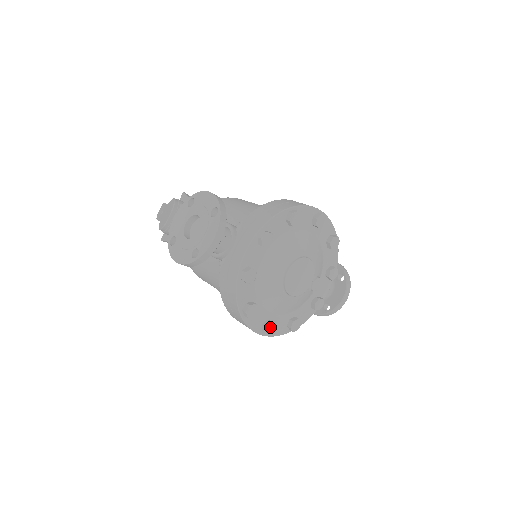
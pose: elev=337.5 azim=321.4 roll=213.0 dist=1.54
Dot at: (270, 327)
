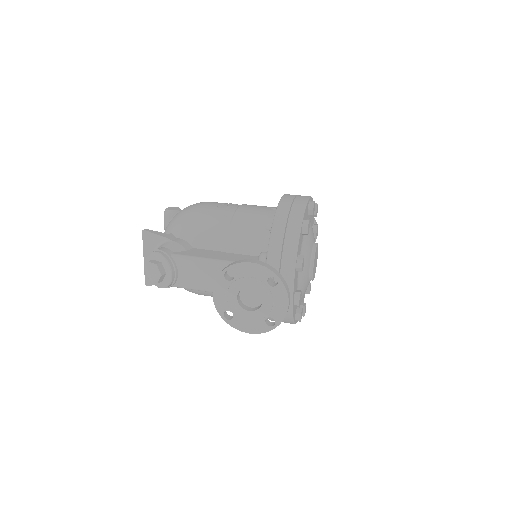
Dot at: (305, 309)
